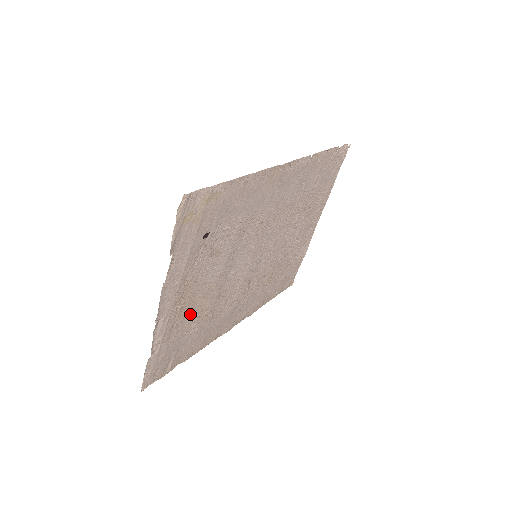
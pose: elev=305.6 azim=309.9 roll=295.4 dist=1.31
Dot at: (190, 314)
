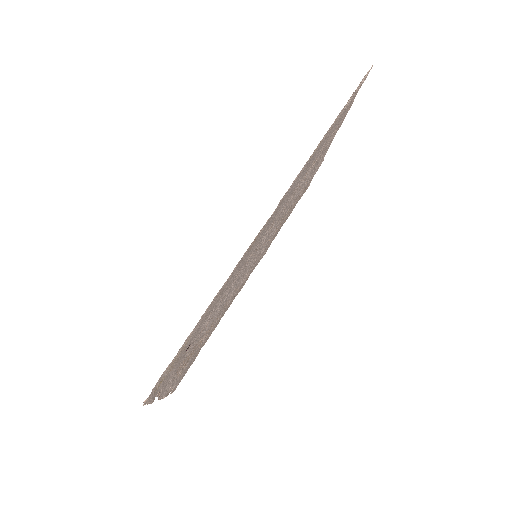
Dot at: (197, 347)
